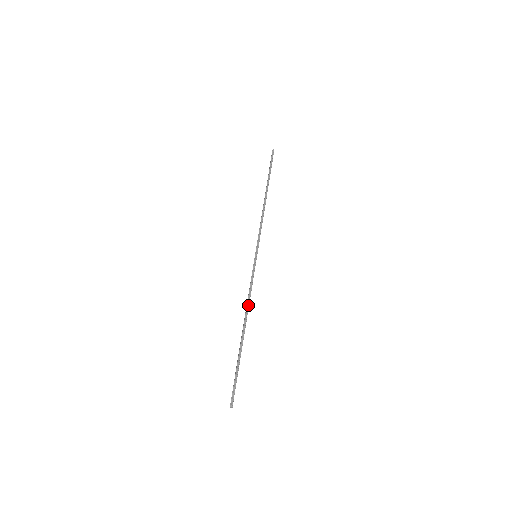
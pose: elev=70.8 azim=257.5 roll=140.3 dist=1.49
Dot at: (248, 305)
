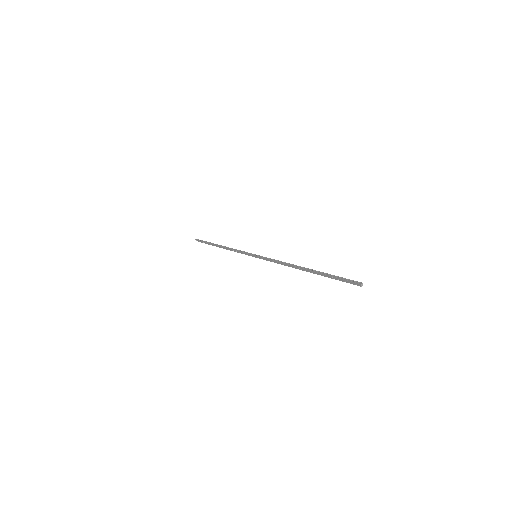
Dot at: (287, 263)
